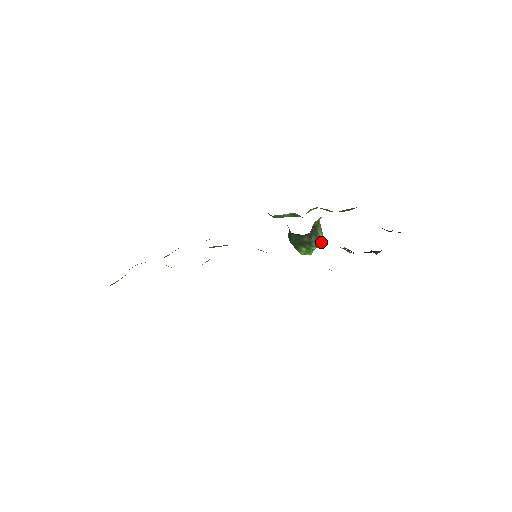
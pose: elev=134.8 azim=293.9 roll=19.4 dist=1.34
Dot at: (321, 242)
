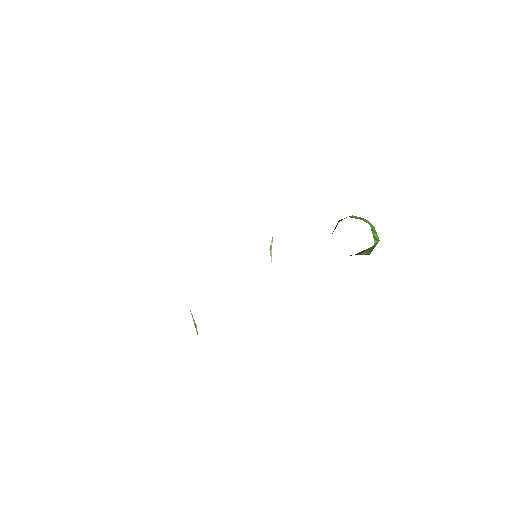
Dot at: occluded
